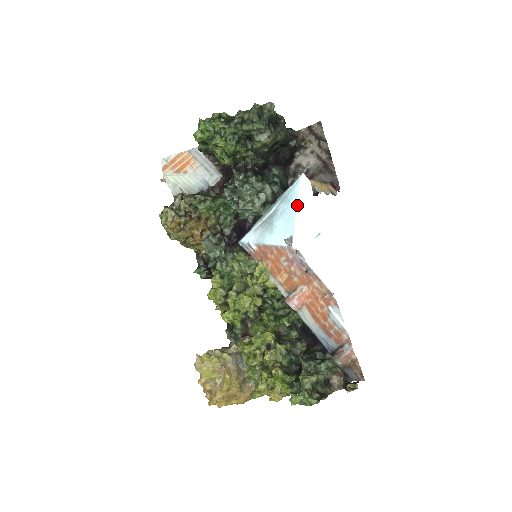
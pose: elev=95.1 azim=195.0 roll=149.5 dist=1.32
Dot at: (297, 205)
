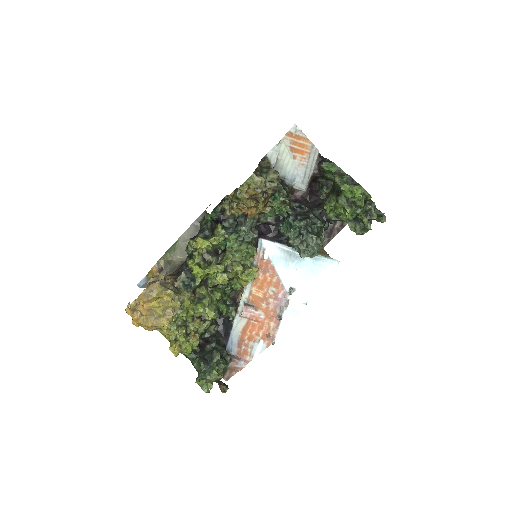
Dot at: (317, 276)
